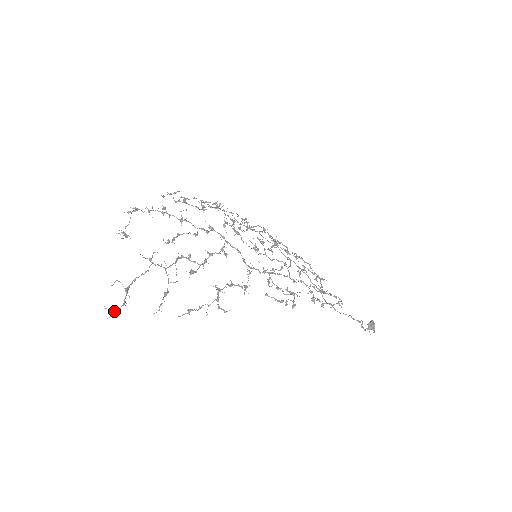
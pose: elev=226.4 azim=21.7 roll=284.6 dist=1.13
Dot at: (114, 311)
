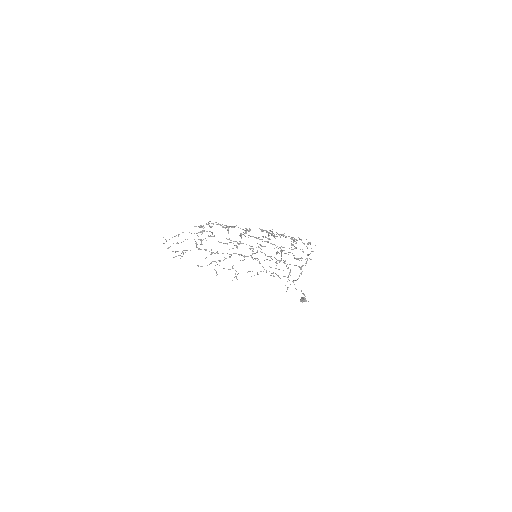
Dot at: (294, 240)
